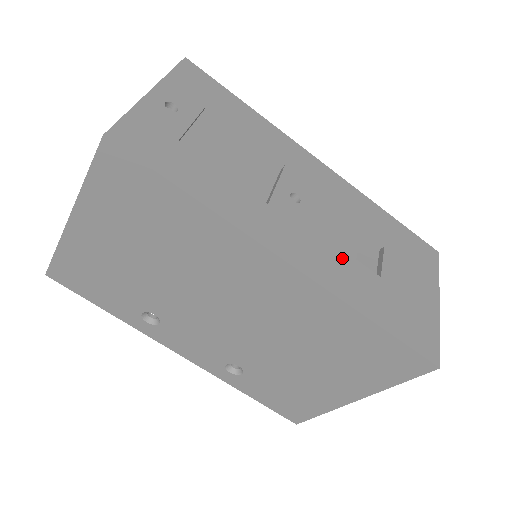
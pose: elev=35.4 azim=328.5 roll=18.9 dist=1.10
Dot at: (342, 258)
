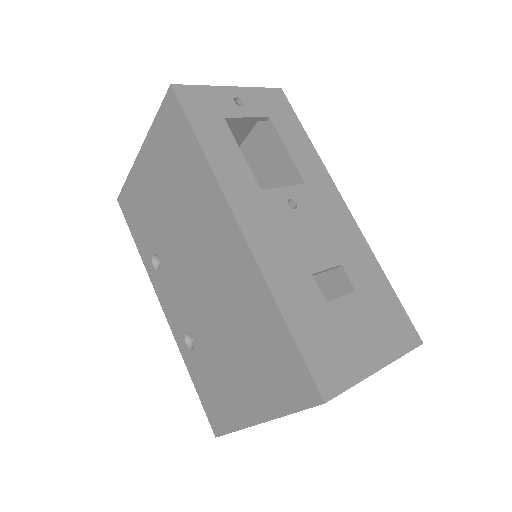
Dot at: (298, 263)
